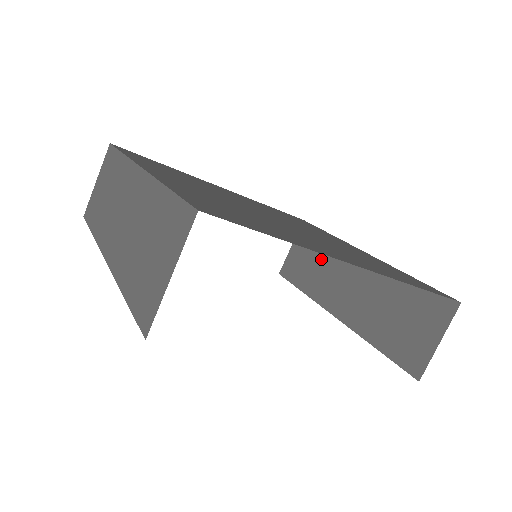
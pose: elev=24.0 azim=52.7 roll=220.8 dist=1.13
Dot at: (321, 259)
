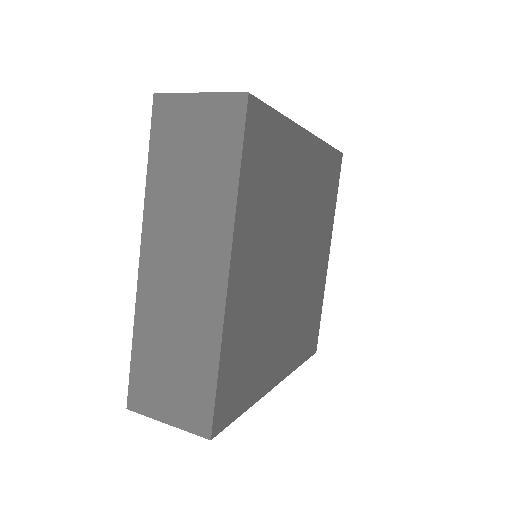
Dot at: occluded
